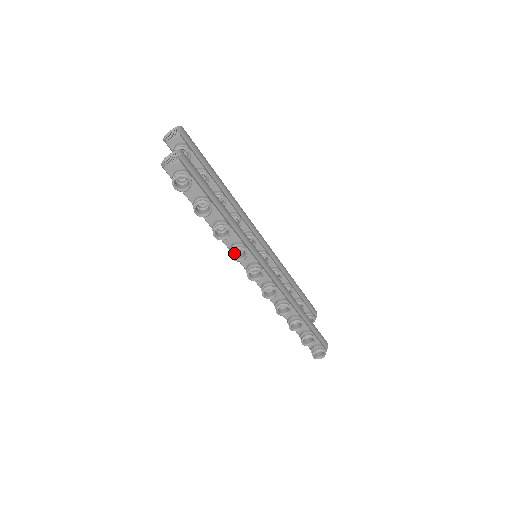
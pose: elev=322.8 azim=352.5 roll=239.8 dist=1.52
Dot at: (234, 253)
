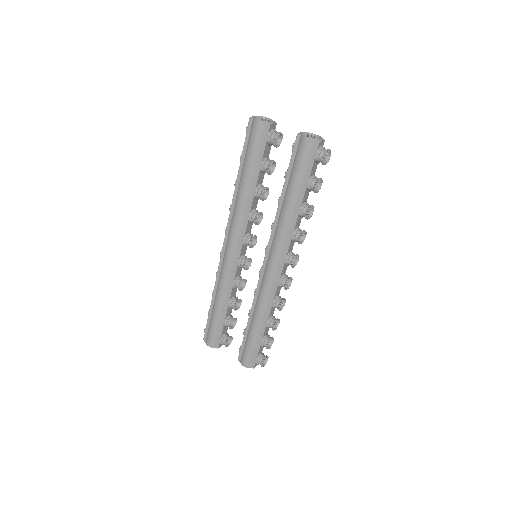
Dot at: (294, 237)
